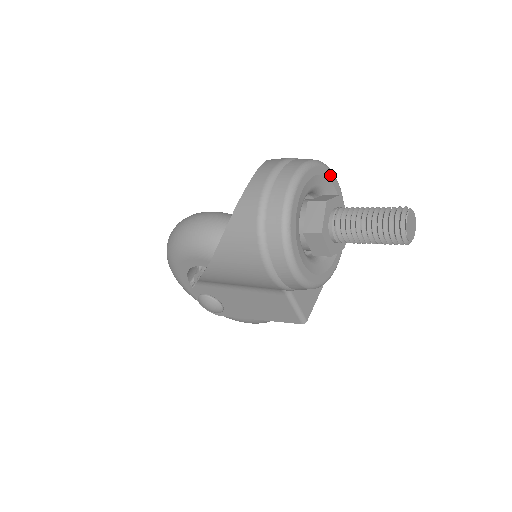
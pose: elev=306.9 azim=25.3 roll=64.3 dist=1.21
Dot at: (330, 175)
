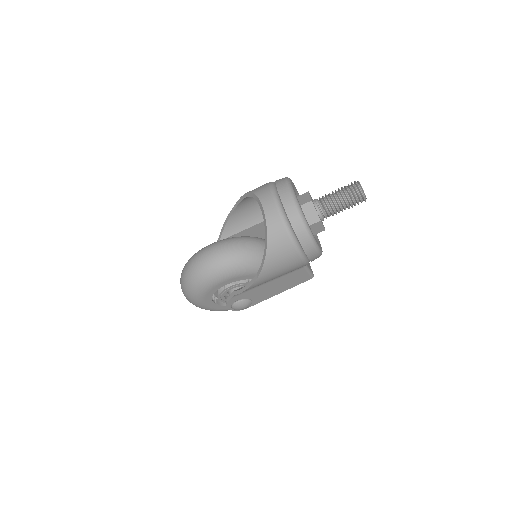
Dot at: (292, 182)
